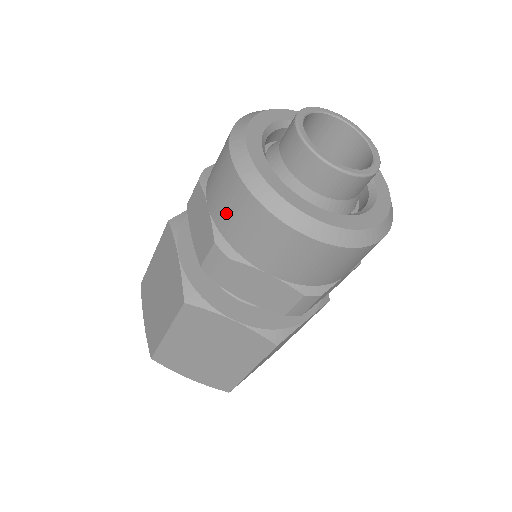
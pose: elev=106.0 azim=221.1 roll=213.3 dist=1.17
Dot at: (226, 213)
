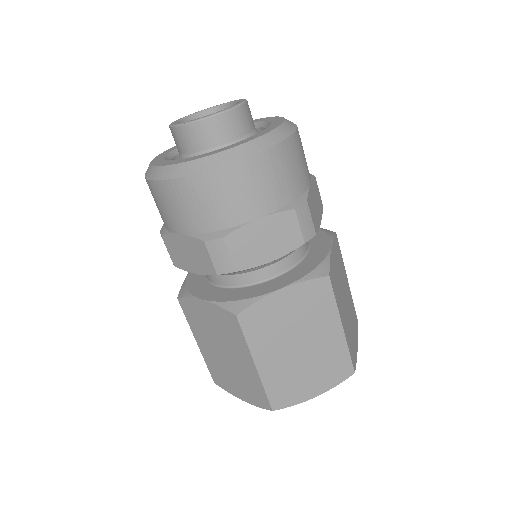
Dot at: occluded
